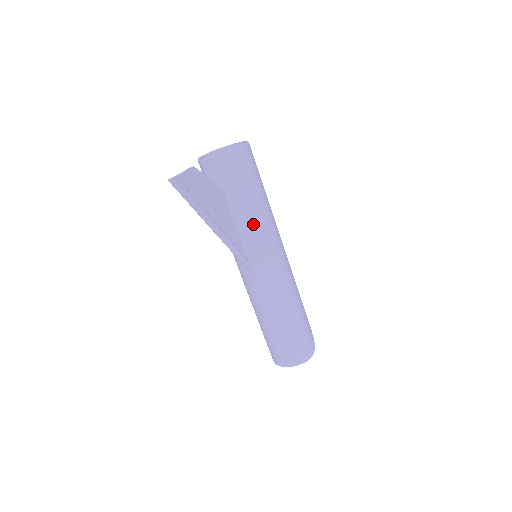
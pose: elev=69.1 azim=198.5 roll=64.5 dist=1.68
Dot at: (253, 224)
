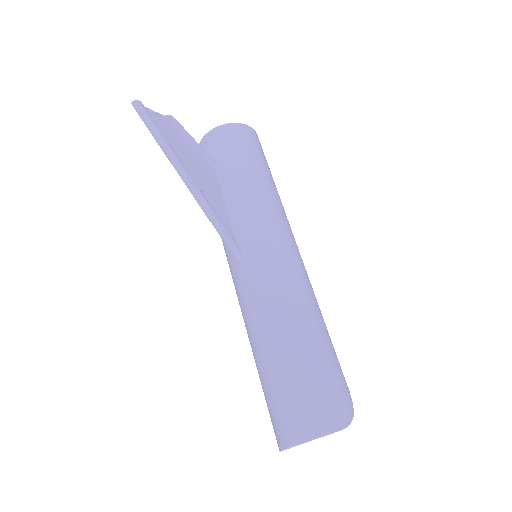
Dot at: (246, 196)
